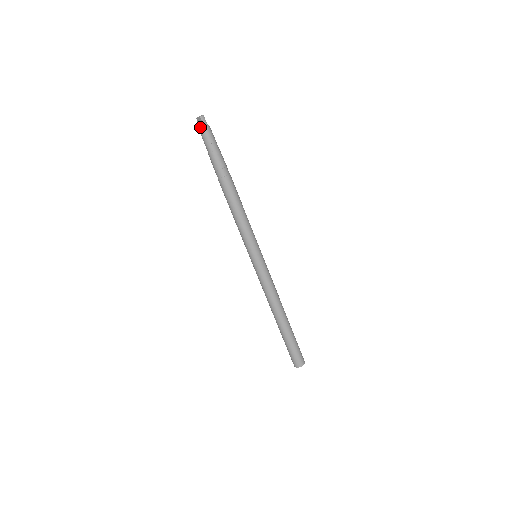
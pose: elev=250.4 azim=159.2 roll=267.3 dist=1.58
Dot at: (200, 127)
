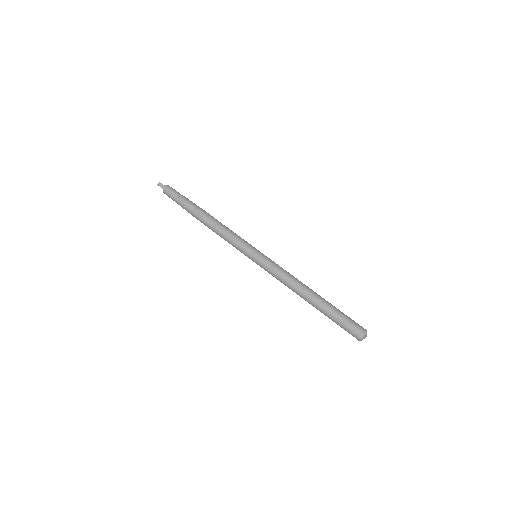
Dot at: occluded
